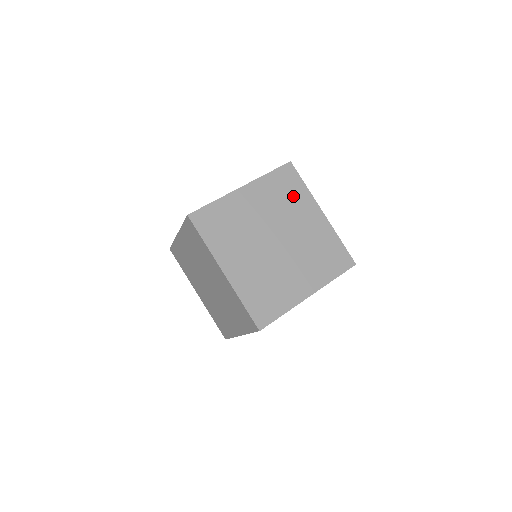
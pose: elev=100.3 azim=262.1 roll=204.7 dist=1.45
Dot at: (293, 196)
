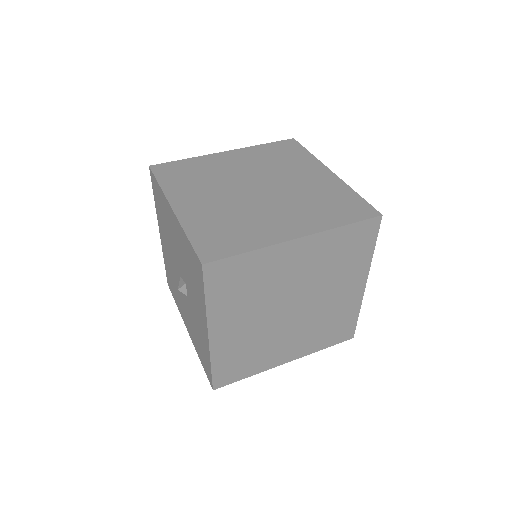
Dot at: (254, 275)
